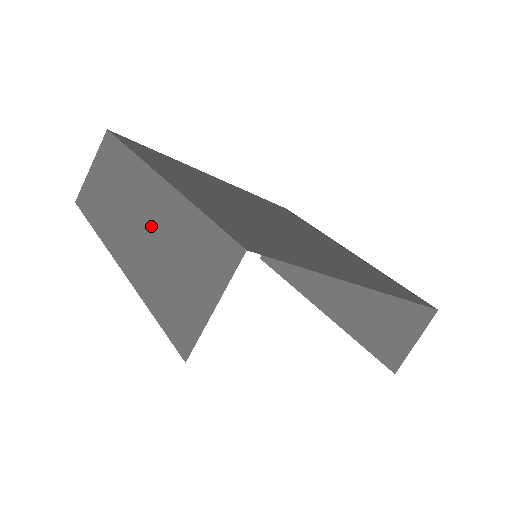
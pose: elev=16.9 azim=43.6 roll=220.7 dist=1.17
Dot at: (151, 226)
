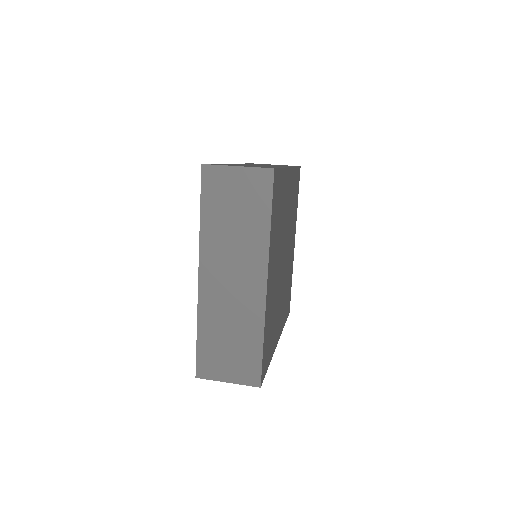
Dot at: (236, 300)
